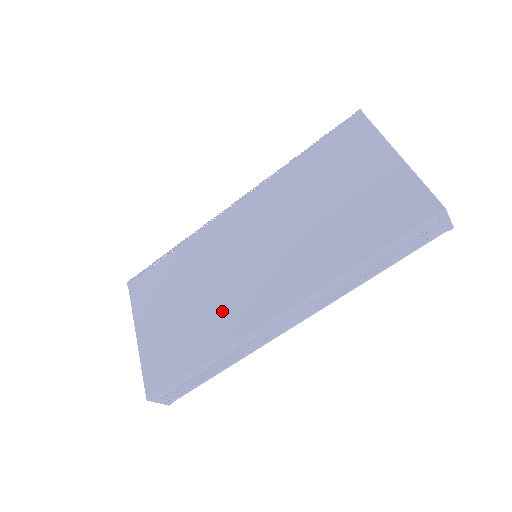
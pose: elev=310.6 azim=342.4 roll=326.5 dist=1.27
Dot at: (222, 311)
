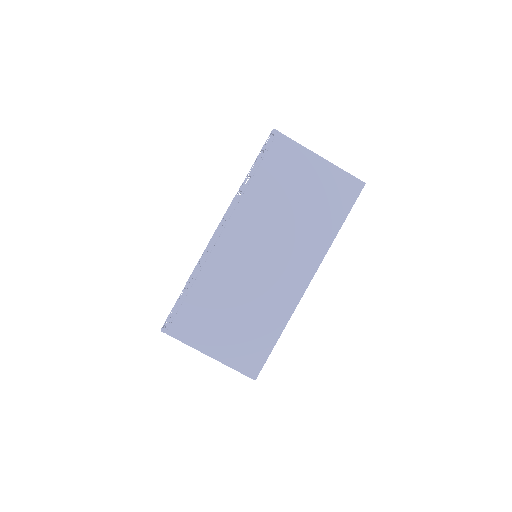
Dot at: (269, 302)
